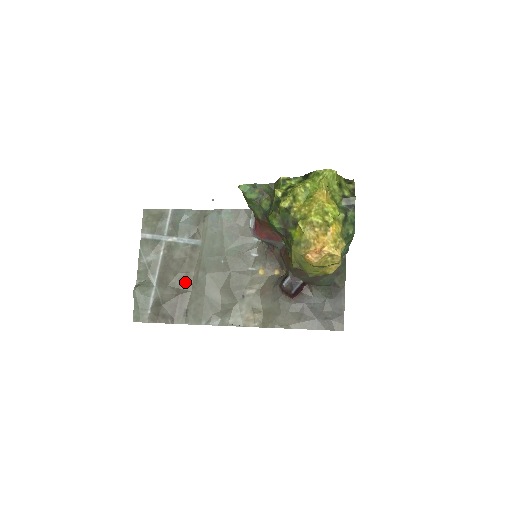
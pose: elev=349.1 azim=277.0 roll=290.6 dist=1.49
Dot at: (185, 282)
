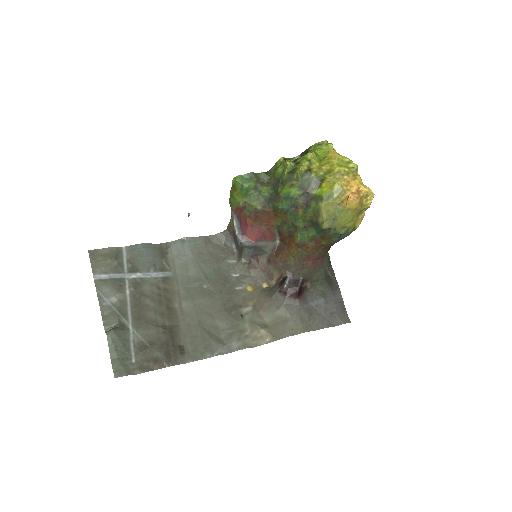
Dot at: (169, 316)
